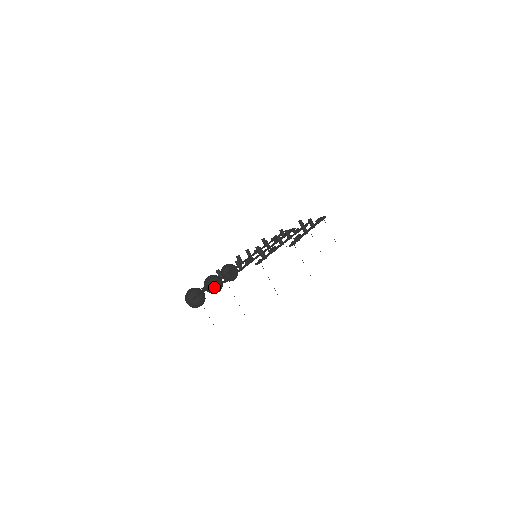
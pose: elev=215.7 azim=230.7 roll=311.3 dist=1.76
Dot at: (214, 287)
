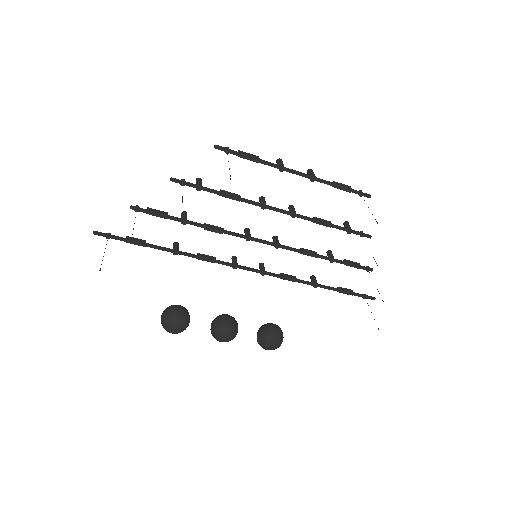
Dot at: (216, 323)
